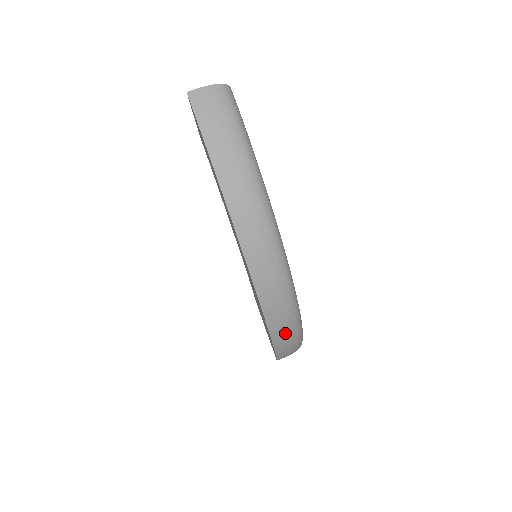
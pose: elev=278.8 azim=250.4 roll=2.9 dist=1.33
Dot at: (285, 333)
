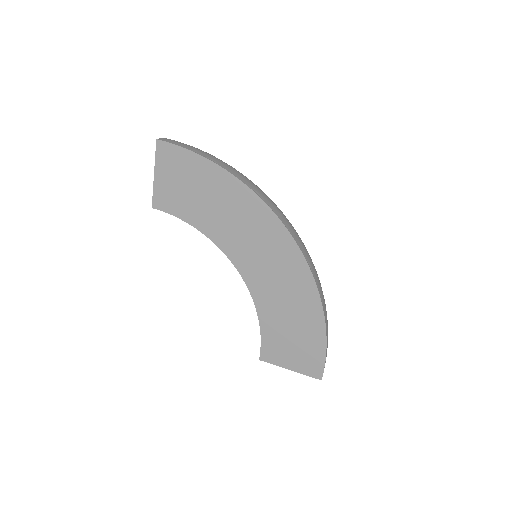
Dot at: (321, 291)
